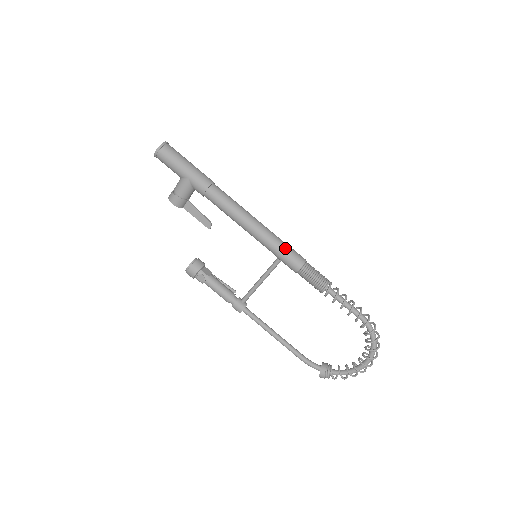
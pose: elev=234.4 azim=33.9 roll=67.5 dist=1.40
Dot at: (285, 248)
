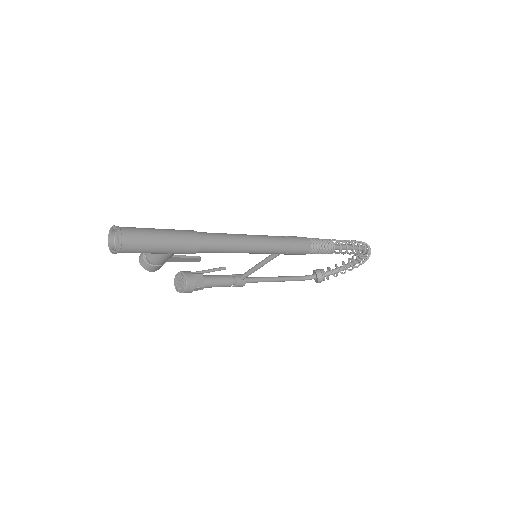
Dot at: (292, 247)
